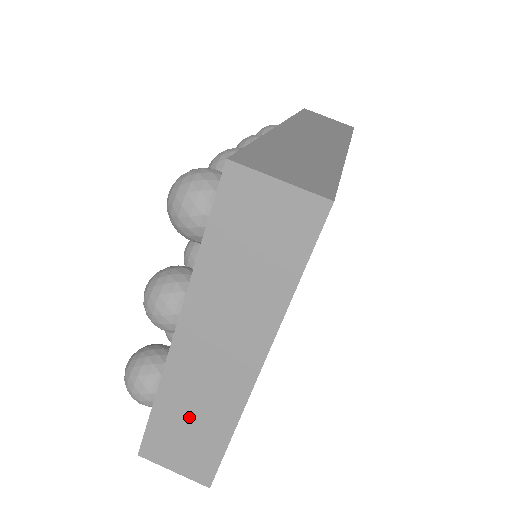
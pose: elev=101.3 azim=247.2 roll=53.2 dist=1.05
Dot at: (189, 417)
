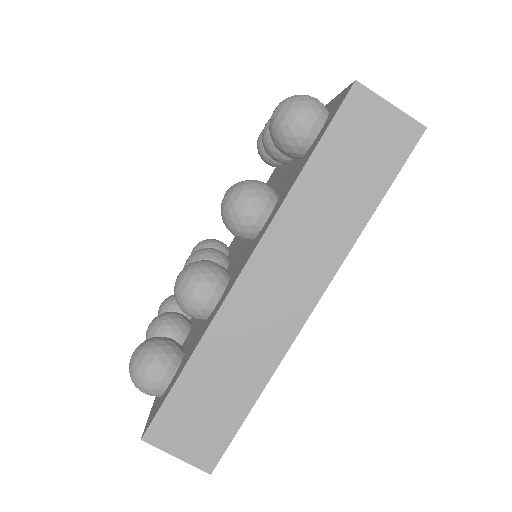
Dot at: occluded
